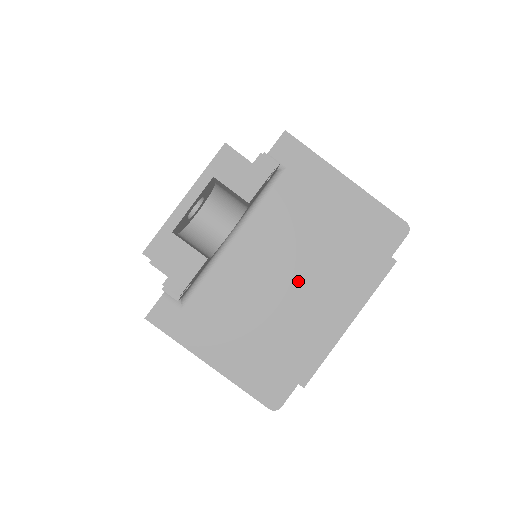
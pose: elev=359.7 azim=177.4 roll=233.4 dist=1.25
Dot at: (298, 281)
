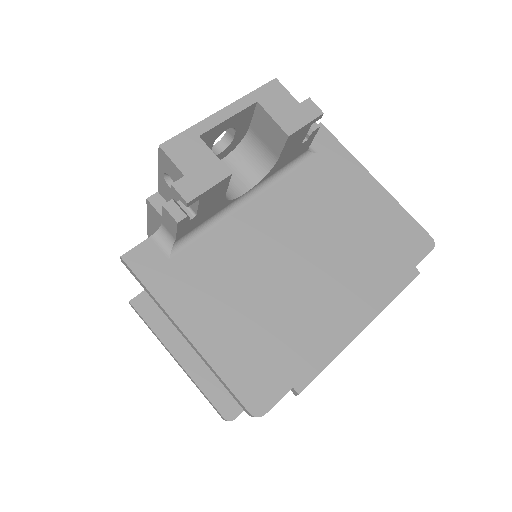
Dot at: (312, 264)
